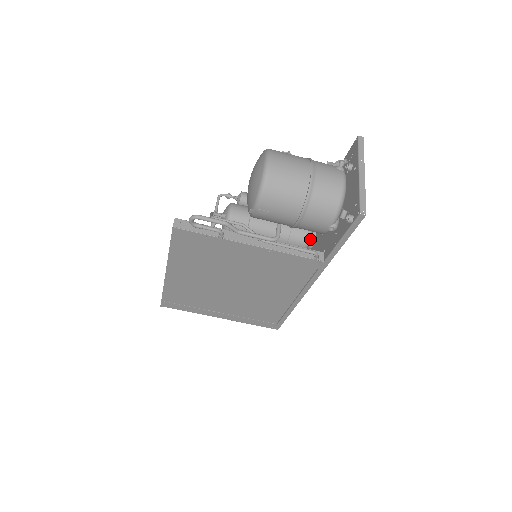
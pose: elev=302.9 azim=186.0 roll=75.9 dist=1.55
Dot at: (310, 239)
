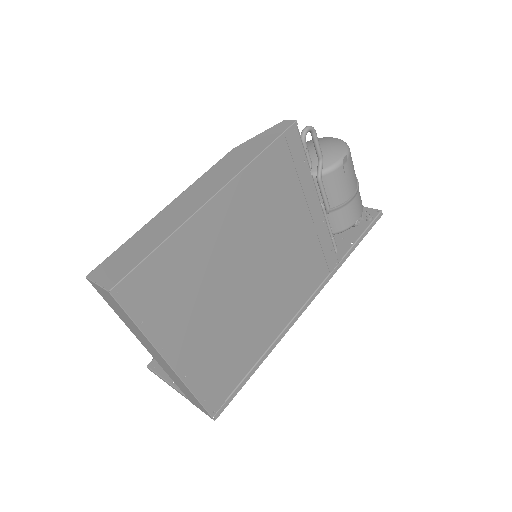
Dot at: occluded
